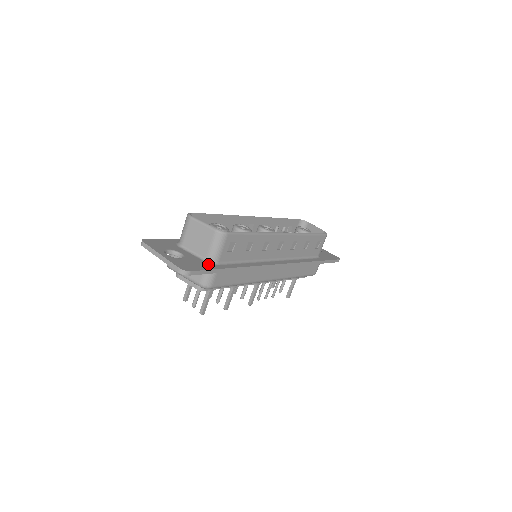
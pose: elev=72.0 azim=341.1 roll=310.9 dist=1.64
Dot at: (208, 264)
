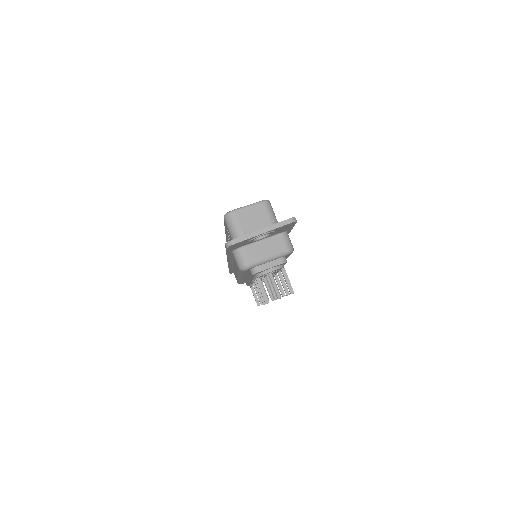
Dot at: occluded
